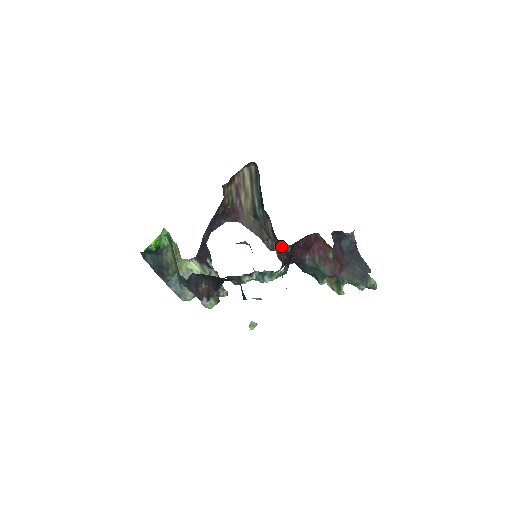
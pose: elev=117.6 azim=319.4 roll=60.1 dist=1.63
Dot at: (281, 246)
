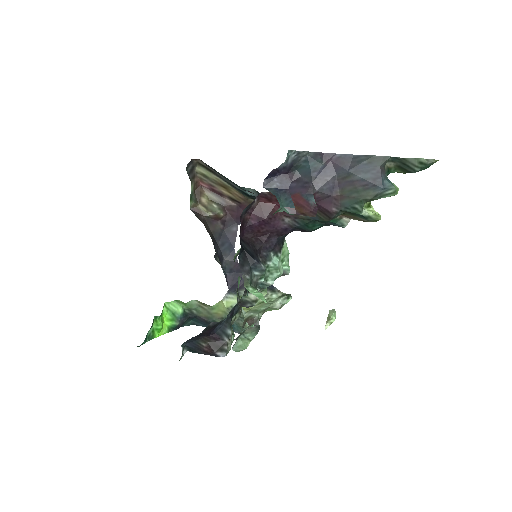
Dot at: occluded
